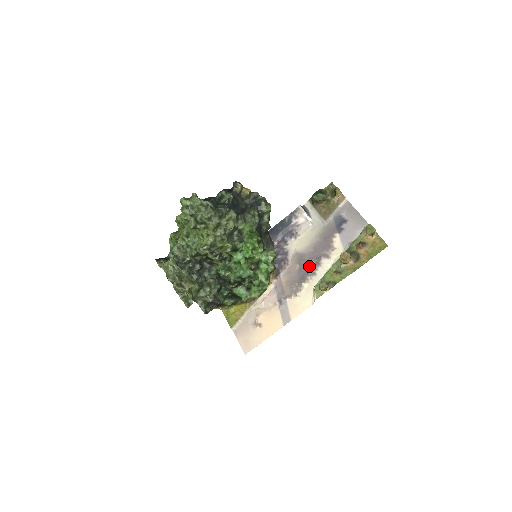
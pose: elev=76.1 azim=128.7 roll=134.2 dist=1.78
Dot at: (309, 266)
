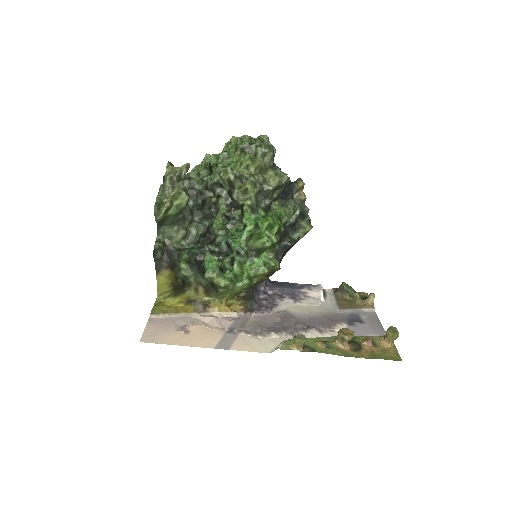
Dot at: (292, 326)
